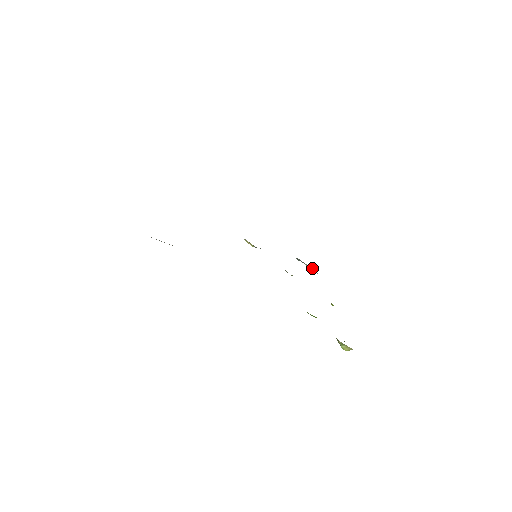
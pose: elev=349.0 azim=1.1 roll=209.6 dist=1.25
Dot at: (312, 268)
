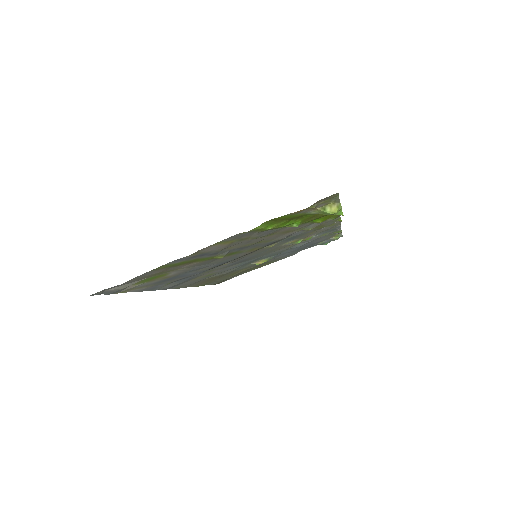
Dot at: (338, 236)
